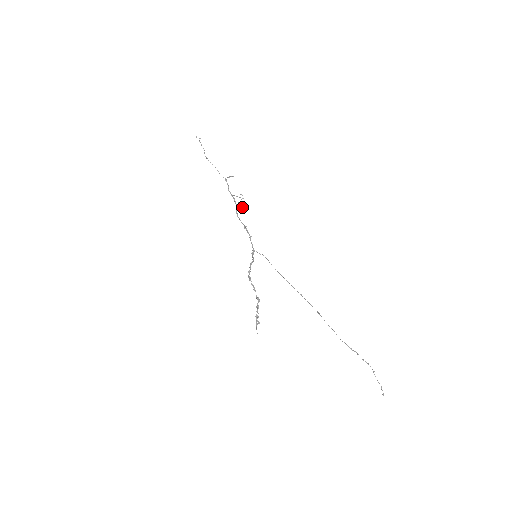
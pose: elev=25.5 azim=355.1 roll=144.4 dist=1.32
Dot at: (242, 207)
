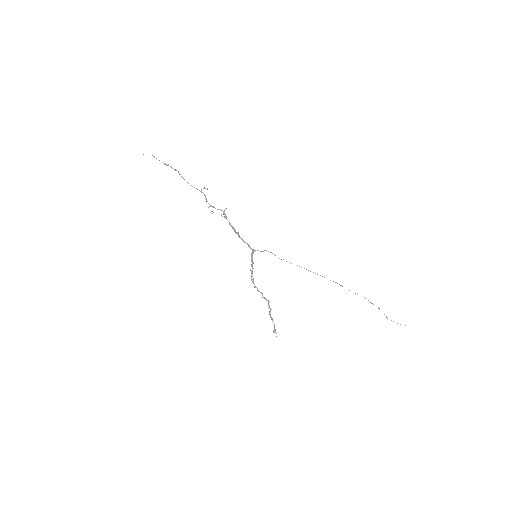
Dot at: occluded
